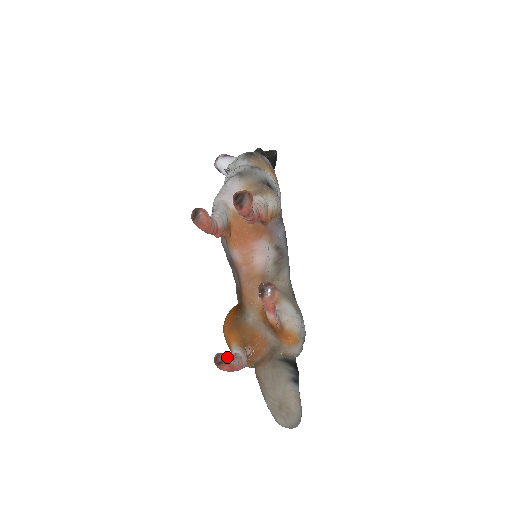
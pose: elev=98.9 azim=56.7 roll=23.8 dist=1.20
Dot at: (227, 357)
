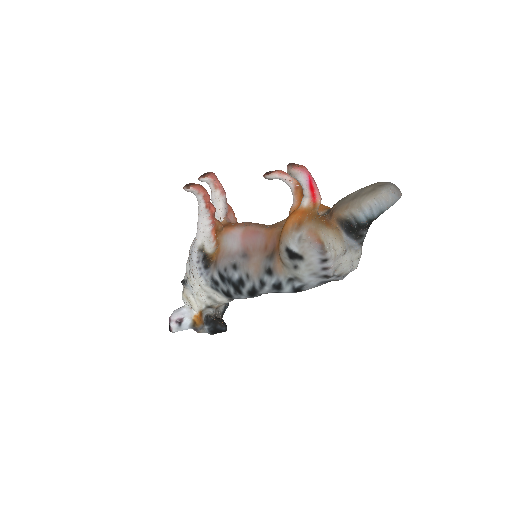
Dot at: occluded
